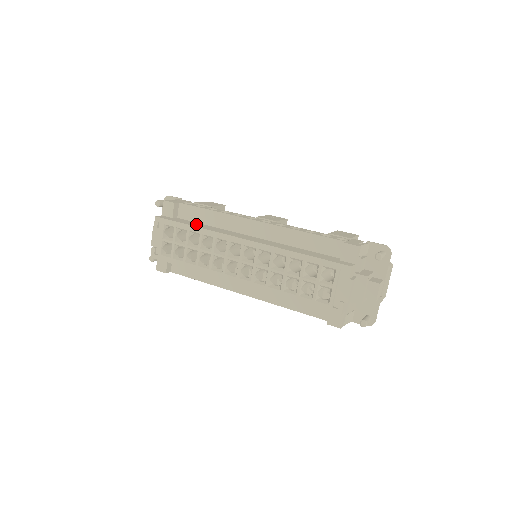
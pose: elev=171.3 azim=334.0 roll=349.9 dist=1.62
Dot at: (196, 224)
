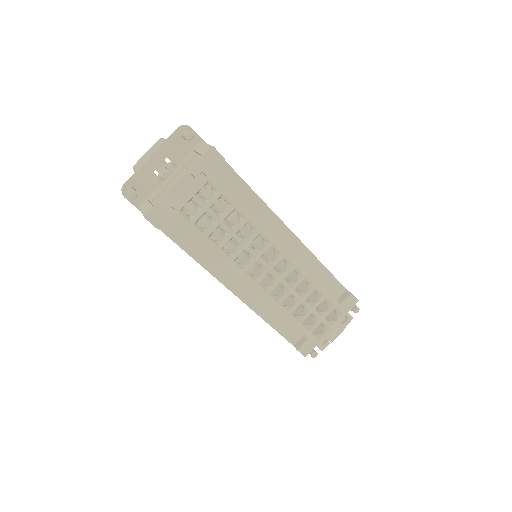
Dot at: occluded
